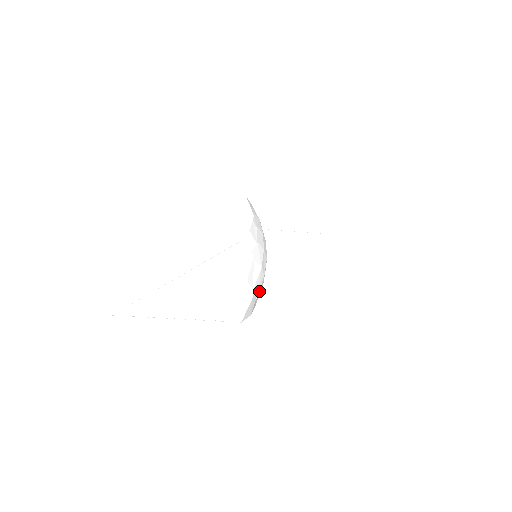
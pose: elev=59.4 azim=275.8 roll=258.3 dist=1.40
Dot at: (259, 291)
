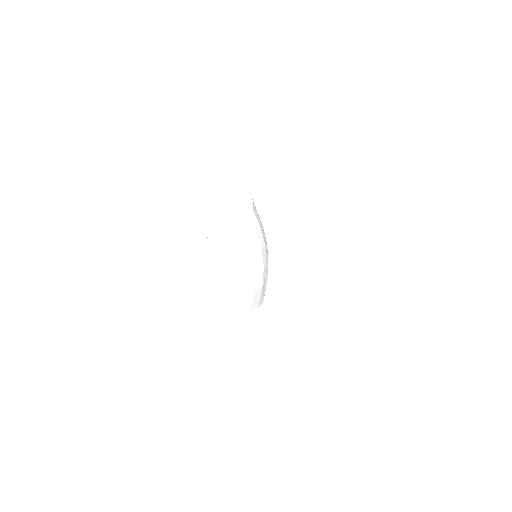
Dot at: occluded
